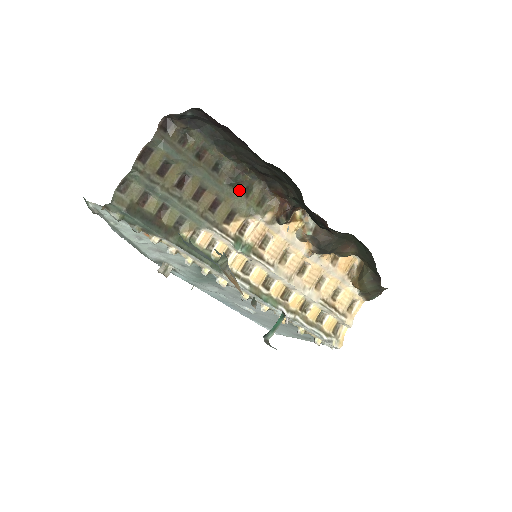
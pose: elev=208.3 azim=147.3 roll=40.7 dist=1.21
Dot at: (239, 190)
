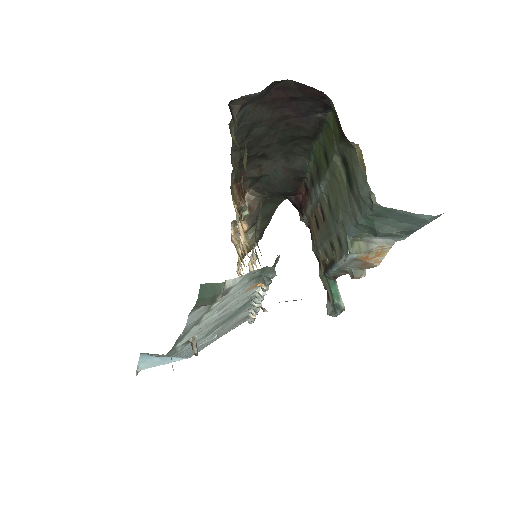
Dot at: occluded
